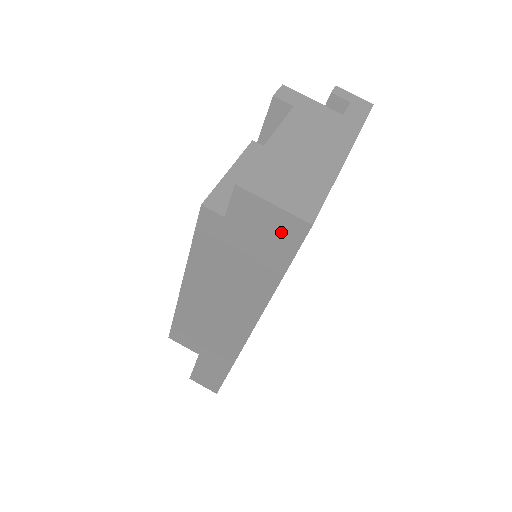
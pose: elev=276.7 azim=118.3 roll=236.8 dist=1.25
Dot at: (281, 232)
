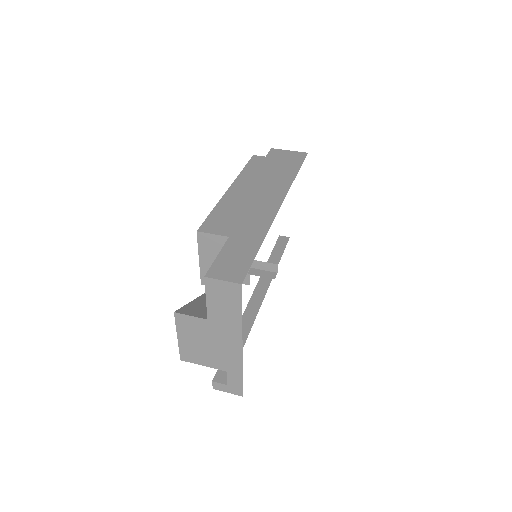
Dot at: (294, 156)
